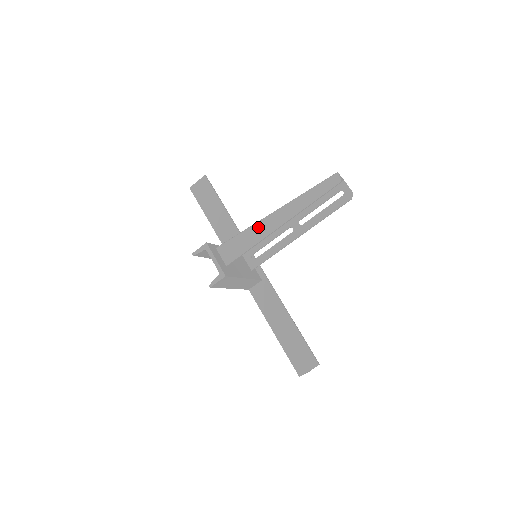
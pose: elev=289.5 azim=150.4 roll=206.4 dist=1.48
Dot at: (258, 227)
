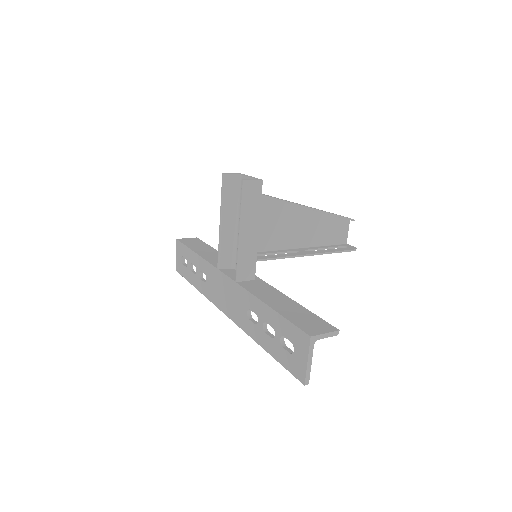
Dot at: (286, 200)
